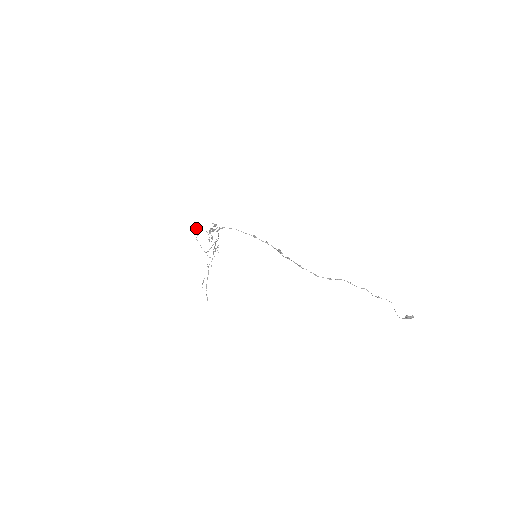
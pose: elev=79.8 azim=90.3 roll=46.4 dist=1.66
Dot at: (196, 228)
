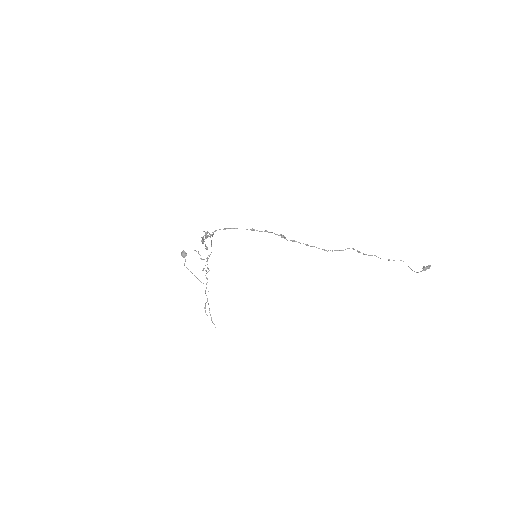
Dot at: (182, 254)
